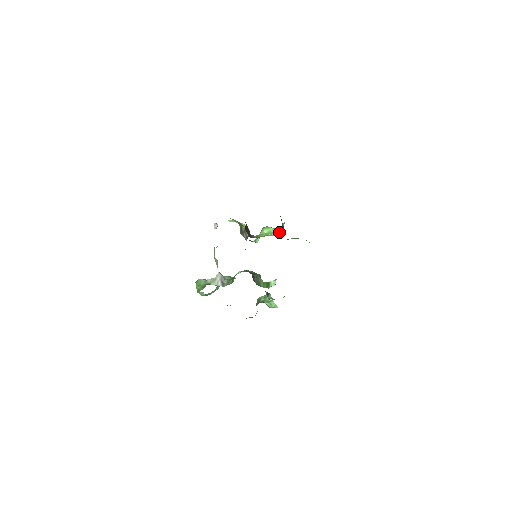
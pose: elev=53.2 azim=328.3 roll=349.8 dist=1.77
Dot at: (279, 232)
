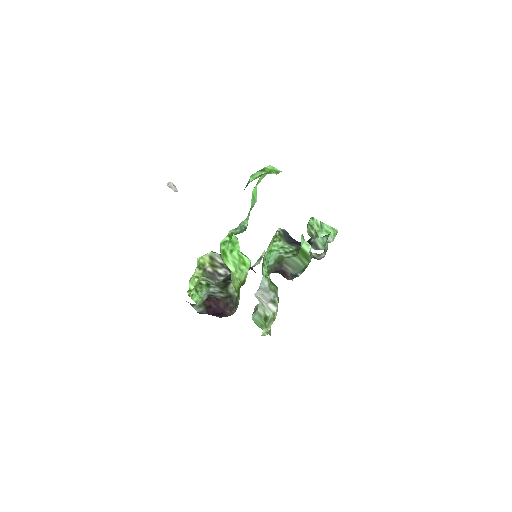
Dot at: (242, 257)
